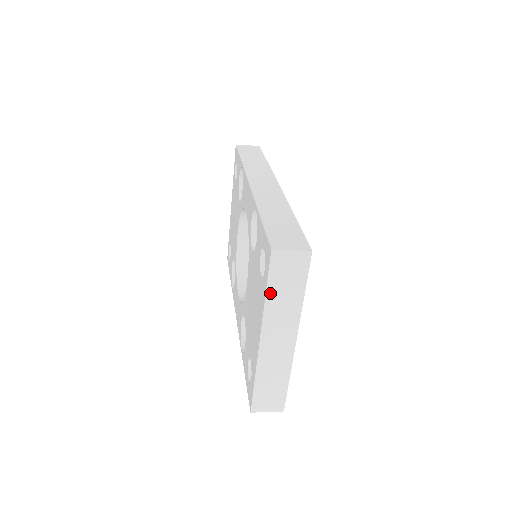
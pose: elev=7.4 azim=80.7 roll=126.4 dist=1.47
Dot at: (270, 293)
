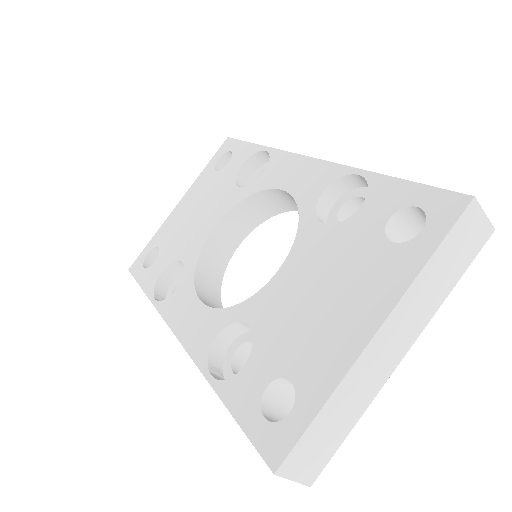
Dot at: (433, 261)
